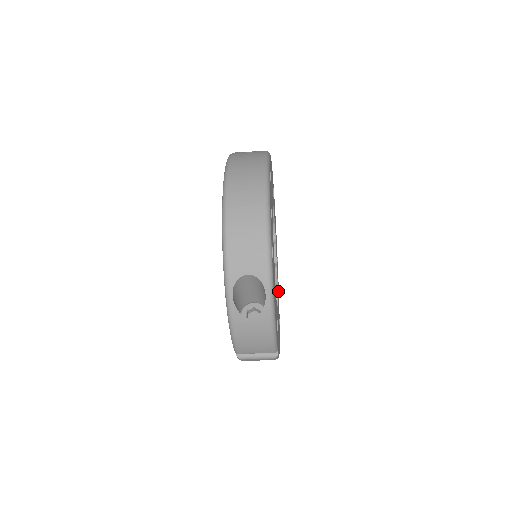
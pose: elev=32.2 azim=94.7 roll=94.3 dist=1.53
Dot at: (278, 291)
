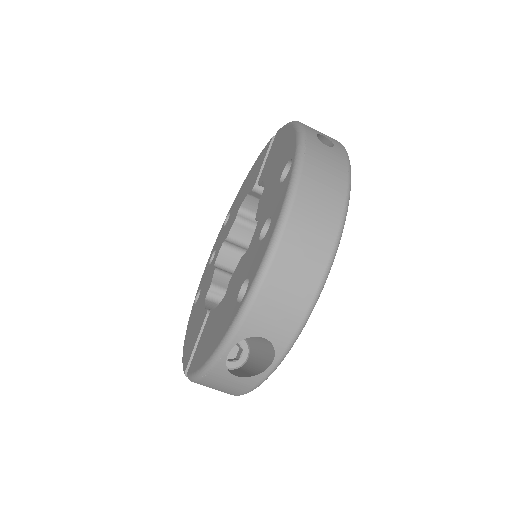
Dot at: occluded
